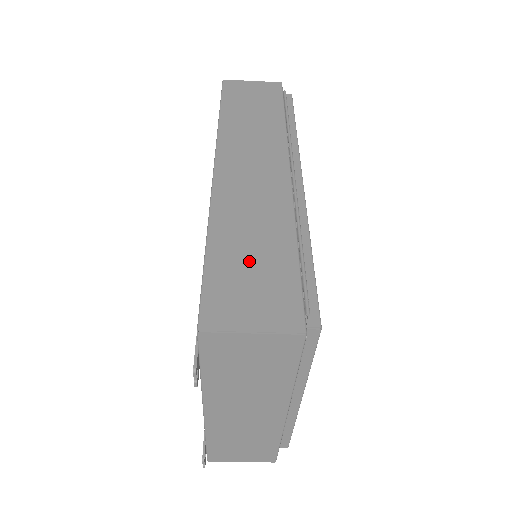
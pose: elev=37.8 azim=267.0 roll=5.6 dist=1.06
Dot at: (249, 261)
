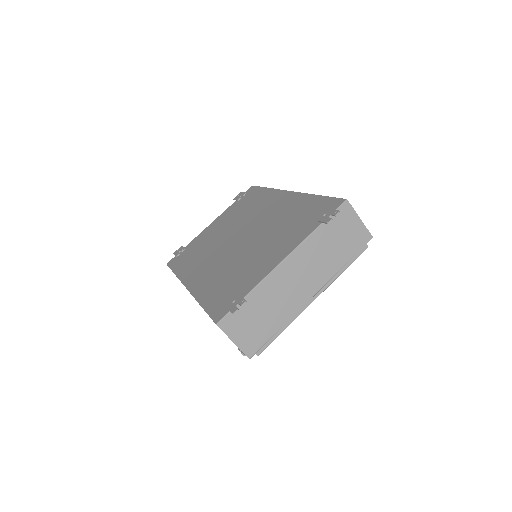
Dot at: occluded
